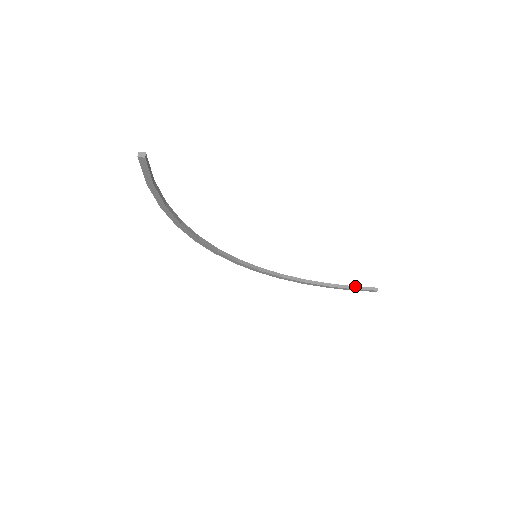
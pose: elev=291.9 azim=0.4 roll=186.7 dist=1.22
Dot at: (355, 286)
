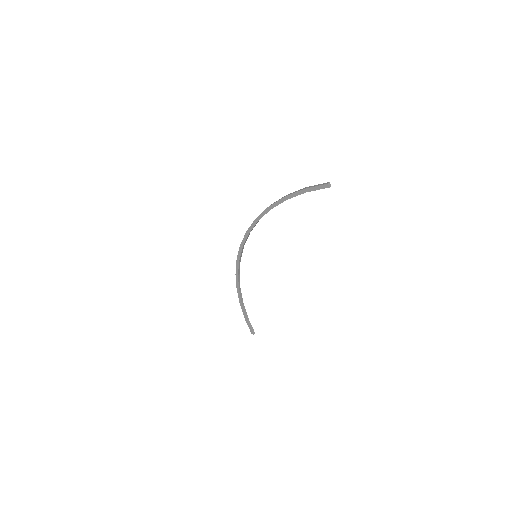
Dot at: occluded
